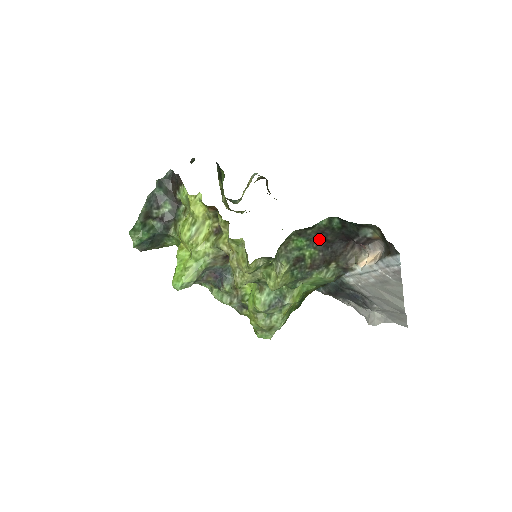
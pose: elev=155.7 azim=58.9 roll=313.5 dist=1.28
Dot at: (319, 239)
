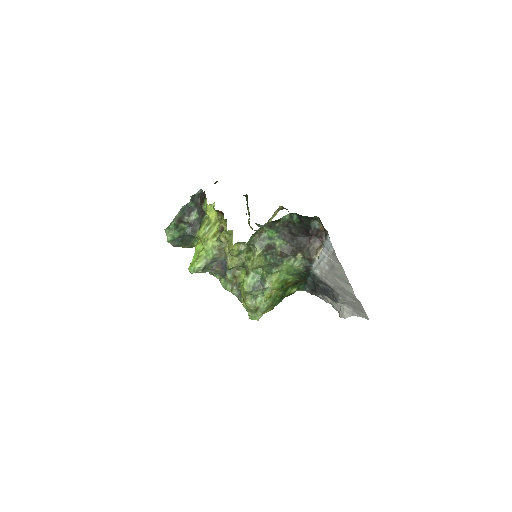
Dot at: (286, 232)
